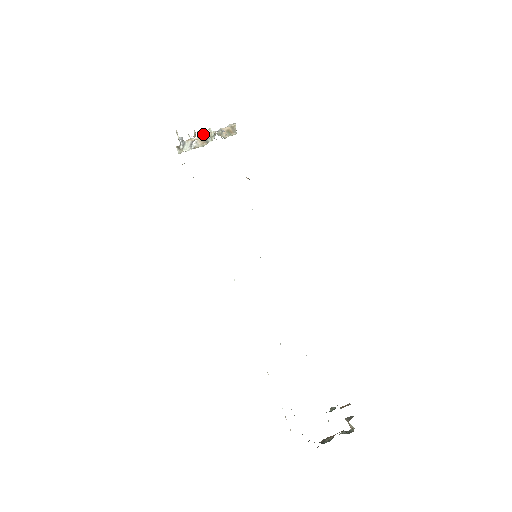
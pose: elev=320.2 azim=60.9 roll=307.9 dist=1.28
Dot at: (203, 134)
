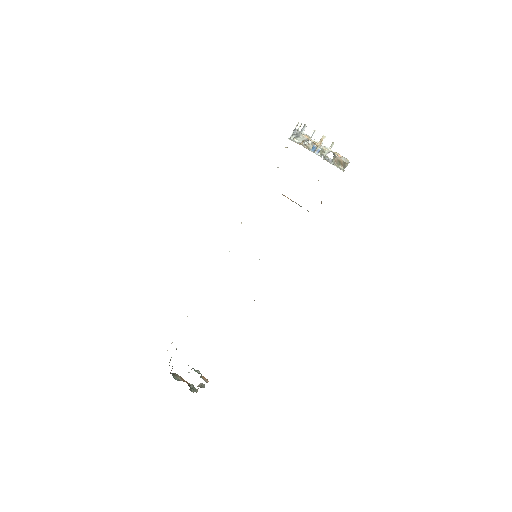
Dot at: occluded
